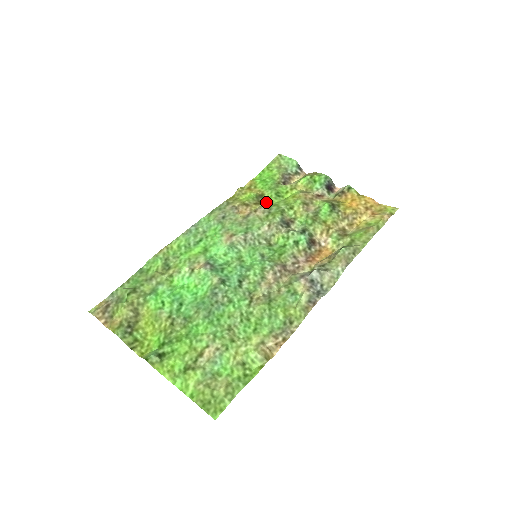
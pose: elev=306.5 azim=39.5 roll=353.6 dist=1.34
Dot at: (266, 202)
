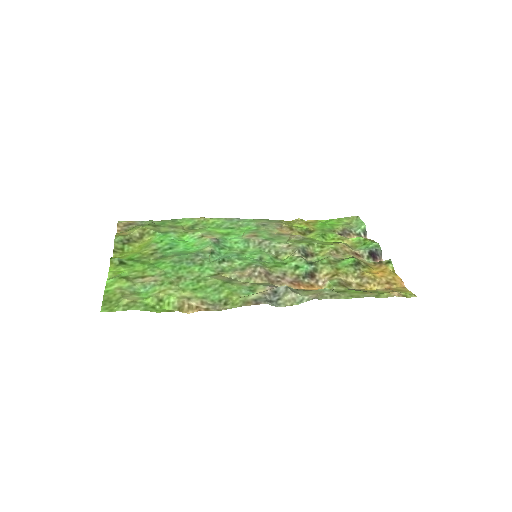
Dot at: (309, 236)
